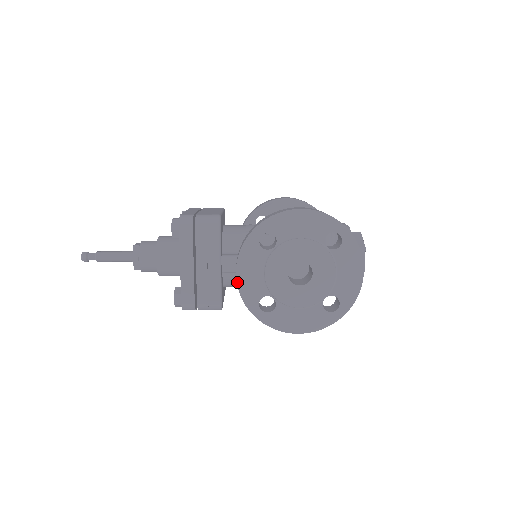
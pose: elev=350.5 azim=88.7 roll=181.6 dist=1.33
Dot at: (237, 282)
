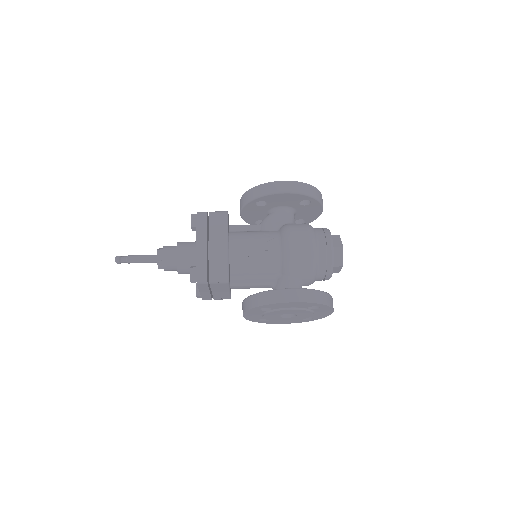
Dot at: occluded
